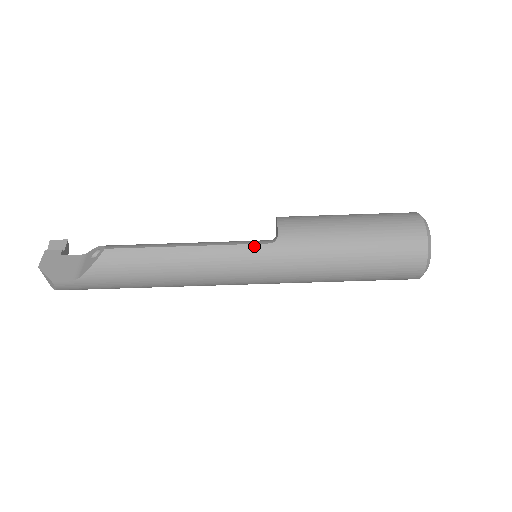
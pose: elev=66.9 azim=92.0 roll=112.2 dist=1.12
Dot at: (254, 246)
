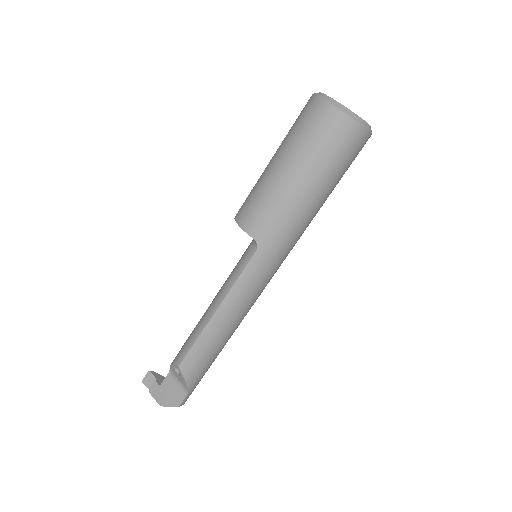
Dot at: (250, 264)
